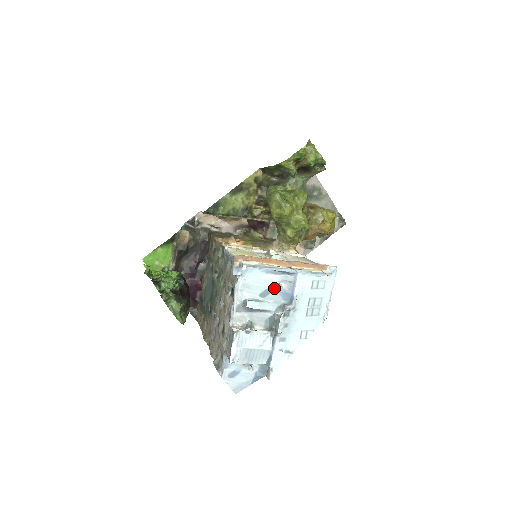
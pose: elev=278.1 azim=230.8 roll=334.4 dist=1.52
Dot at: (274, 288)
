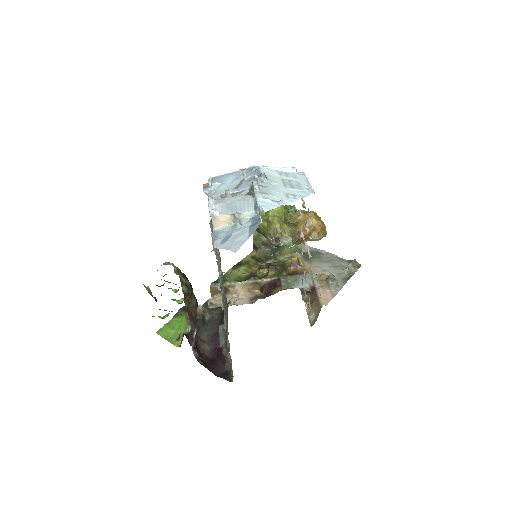
Dot at: (243, 182)
